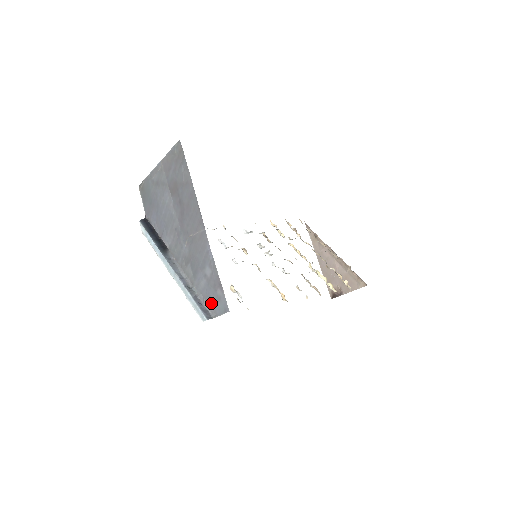
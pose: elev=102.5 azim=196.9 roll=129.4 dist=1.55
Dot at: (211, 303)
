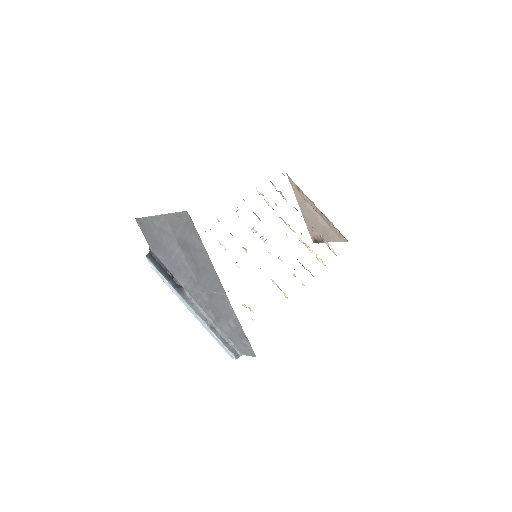
Dot at: (237, 344)
